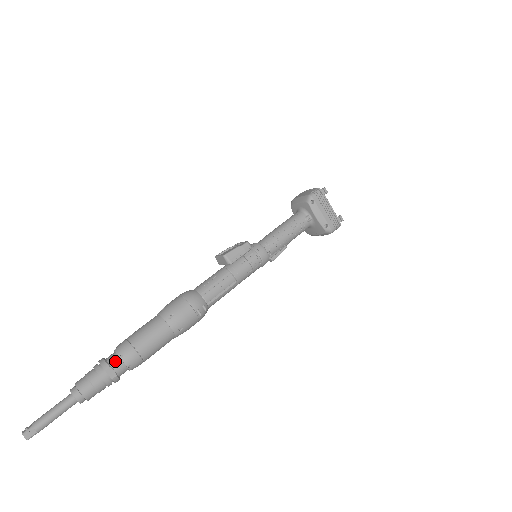
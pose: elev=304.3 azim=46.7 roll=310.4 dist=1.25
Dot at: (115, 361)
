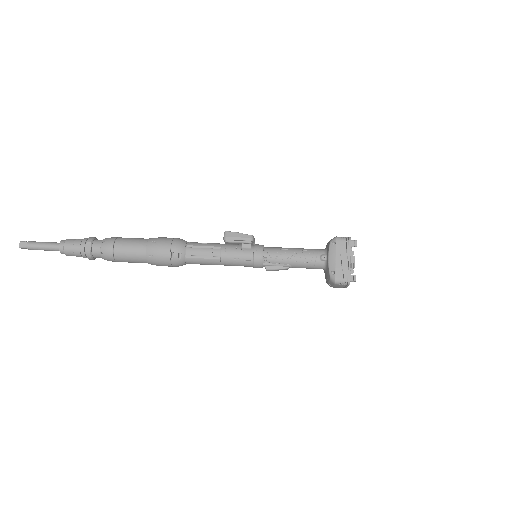
Dot at: (98, 242)
